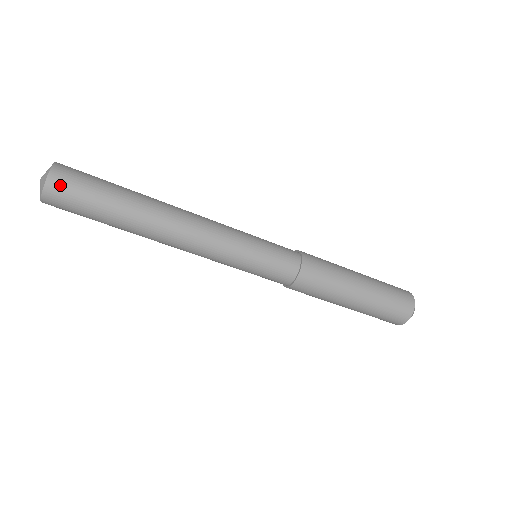
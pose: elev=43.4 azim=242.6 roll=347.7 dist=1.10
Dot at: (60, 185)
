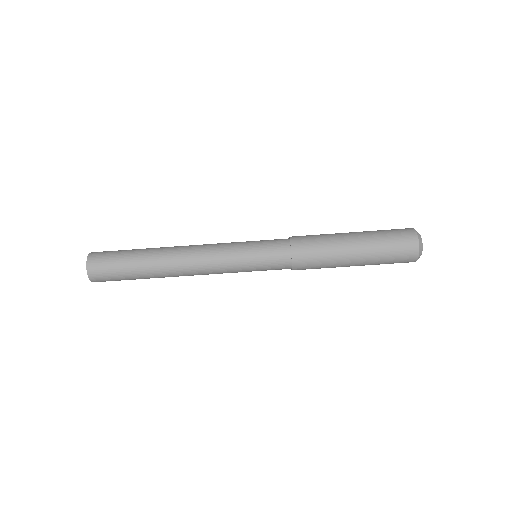
Dot at: (96, 258)
